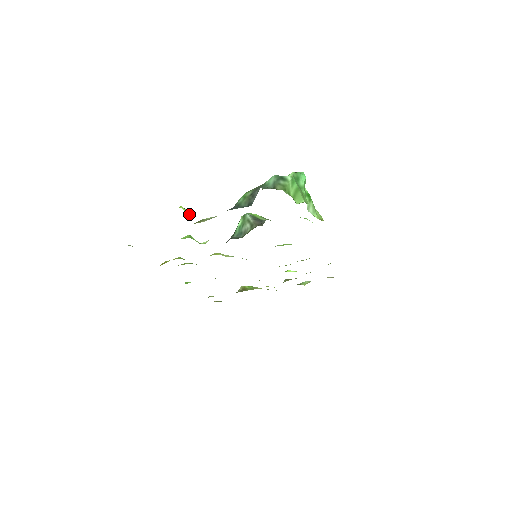
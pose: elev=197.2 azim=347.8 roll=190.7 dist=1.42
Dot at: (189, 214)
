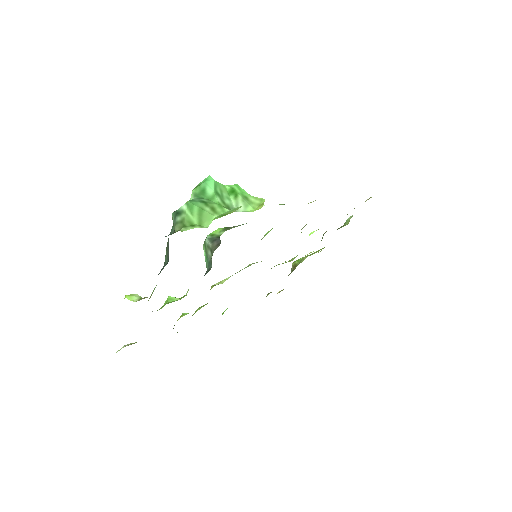
Dot at: (135, 299)
